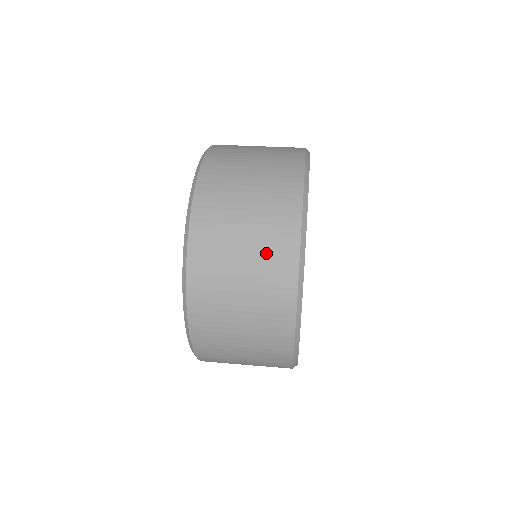
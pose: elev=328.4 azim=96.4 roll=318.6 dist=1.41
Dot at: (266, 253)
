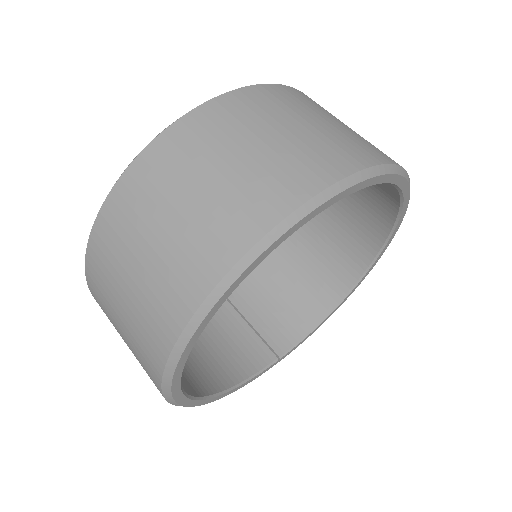
Dot at: (280, 164)
